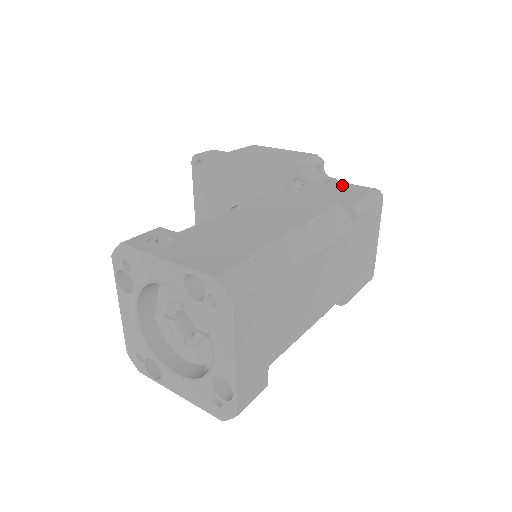
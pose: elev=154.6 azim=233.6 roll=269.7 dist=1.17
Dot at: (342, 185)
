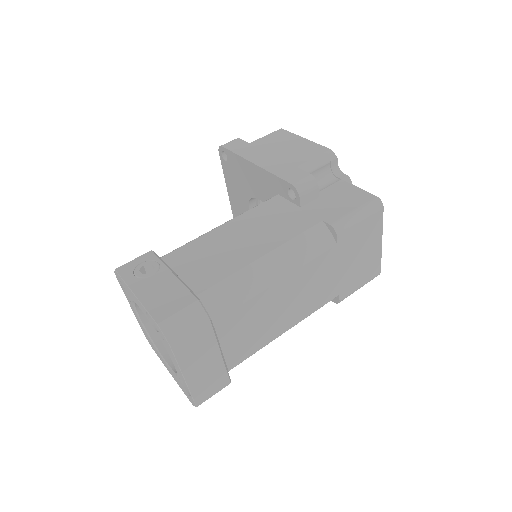
Dot at: (346, 188)
